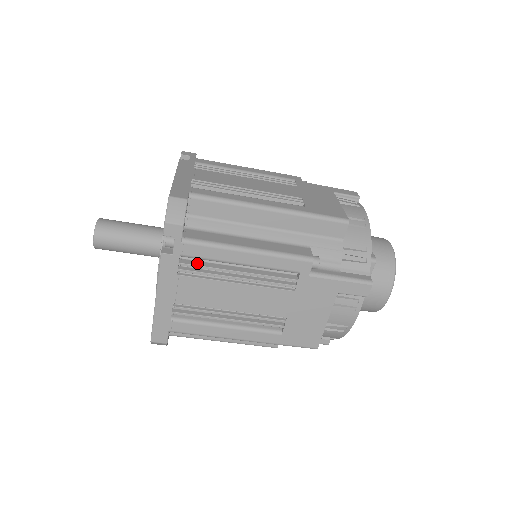
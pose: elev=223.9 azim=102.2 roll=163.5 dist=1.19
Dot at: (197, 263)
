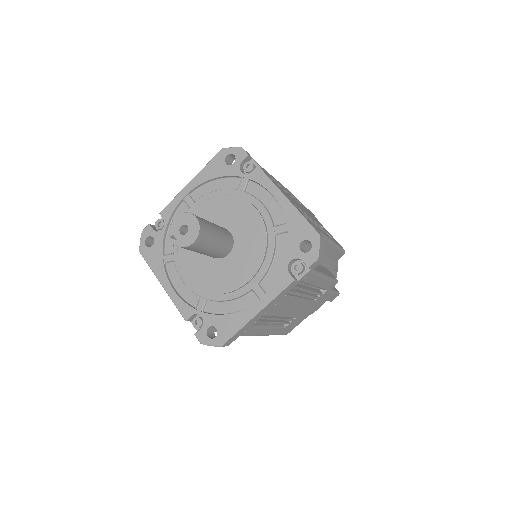
Dot at: (298, 285)
